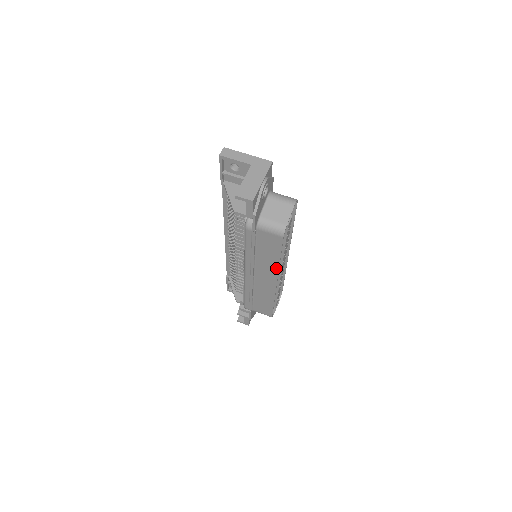
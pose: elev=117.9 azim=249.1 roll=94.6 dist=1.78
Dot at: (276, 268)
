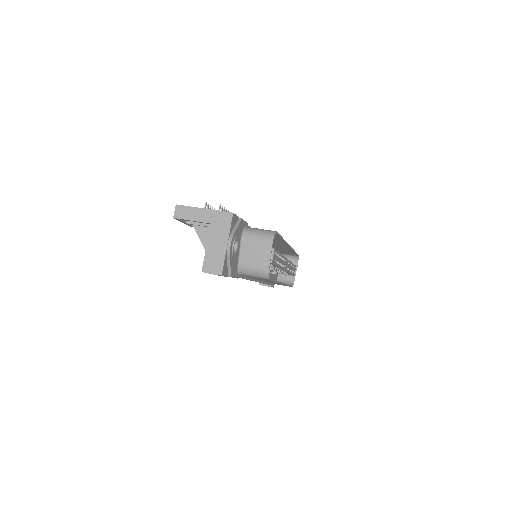
Dot at: (276, 282)
